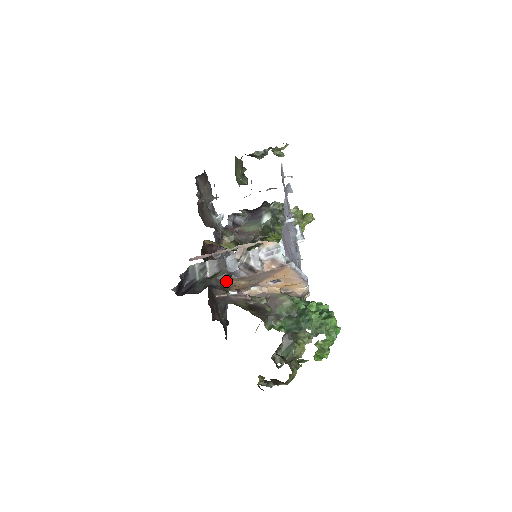
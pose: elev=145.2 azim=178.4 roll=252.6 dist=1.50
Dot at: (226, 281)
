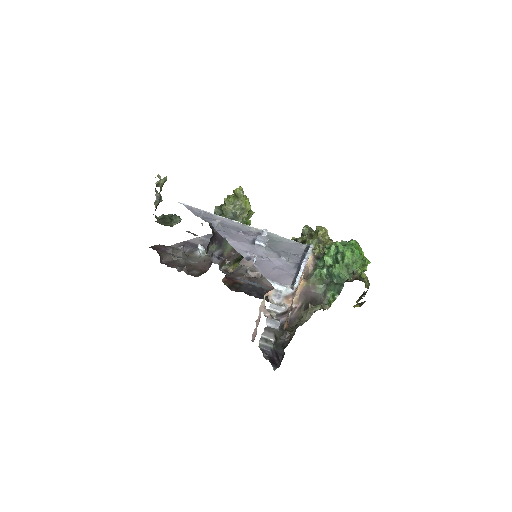
Dot at: (284, 332)
